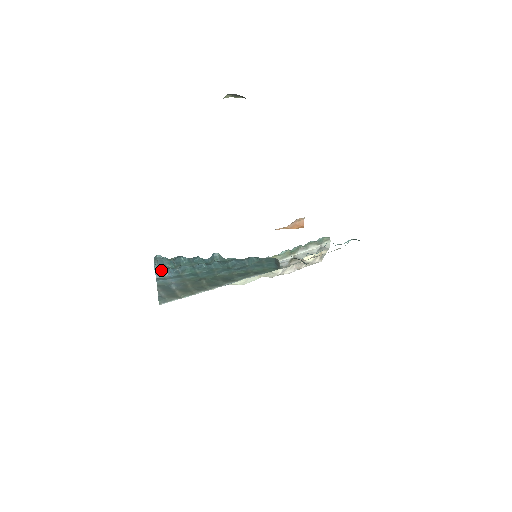
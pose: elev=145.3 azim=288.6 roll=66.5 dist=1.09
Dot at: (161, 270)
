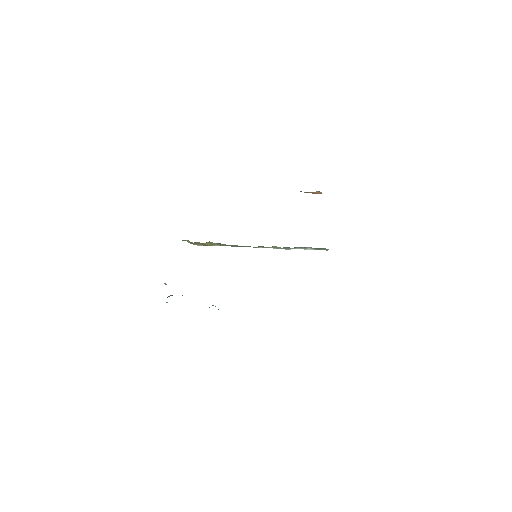
Dot at: occluded
